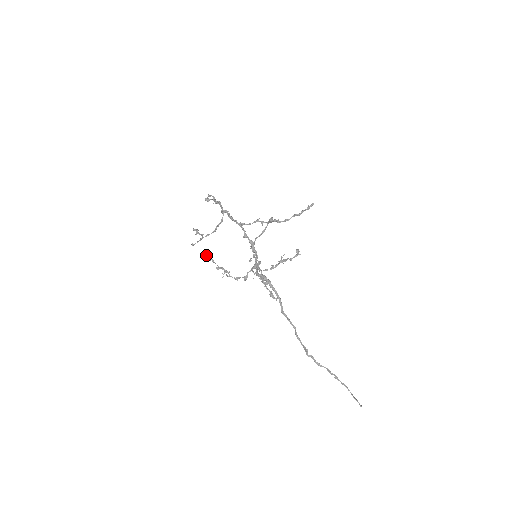
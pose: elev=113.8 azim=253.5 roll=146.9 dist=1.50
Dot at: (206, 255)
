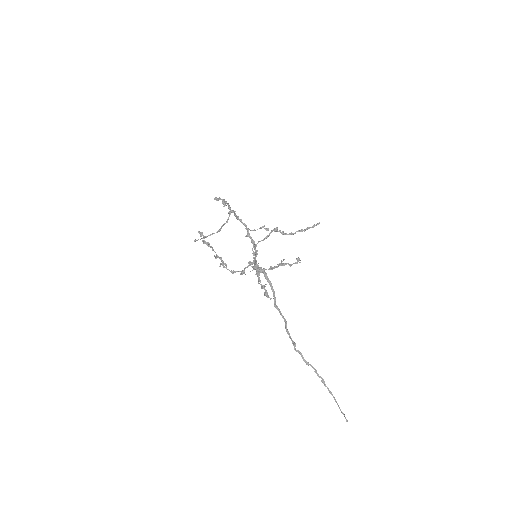
Dot at: (207, 242)
